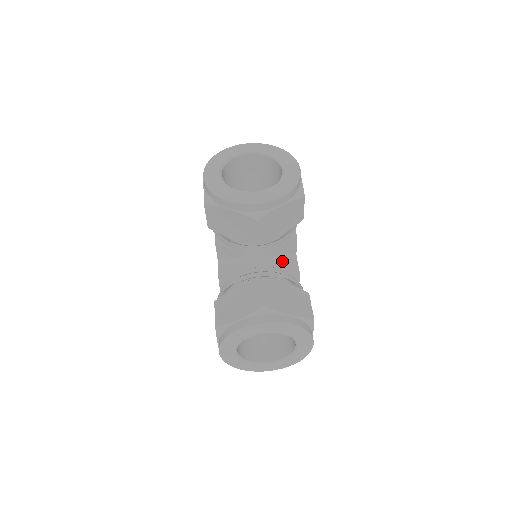
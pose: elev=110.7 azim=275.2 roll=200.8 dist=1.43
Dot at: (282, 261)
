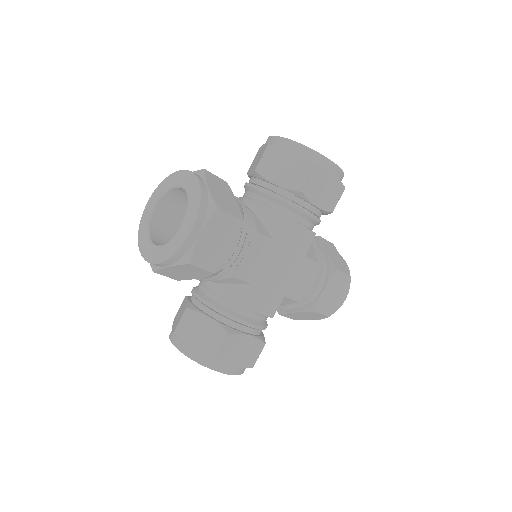
Dot at: (259, 221)
